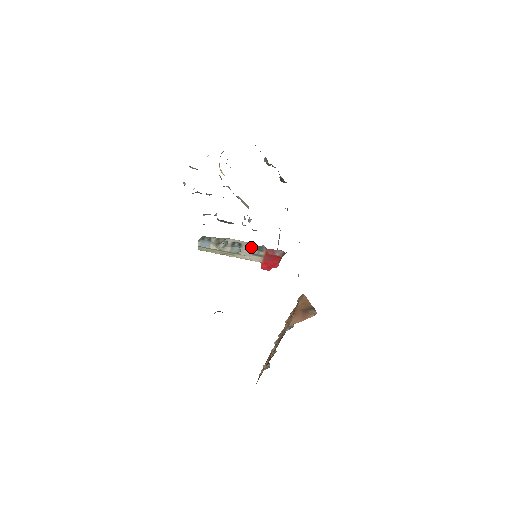
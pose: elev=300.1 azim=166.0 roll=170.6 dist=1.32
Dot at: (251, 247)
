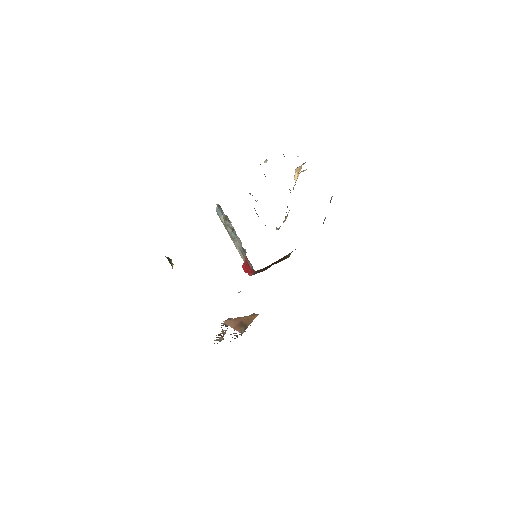
Dot at: (240, 243)
